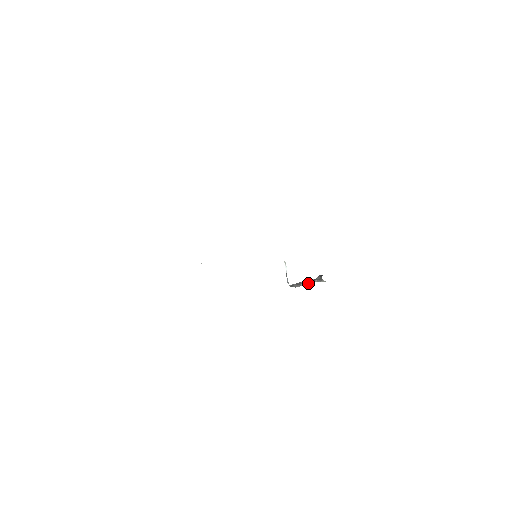
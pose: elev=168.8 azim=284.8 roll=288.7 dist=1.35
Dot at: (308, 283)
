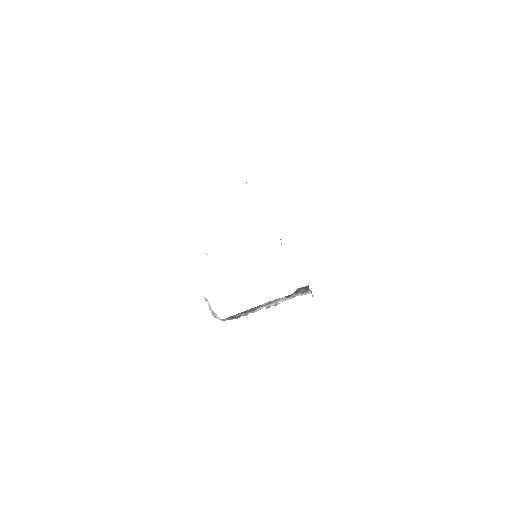
Dot at: (272, 304)
